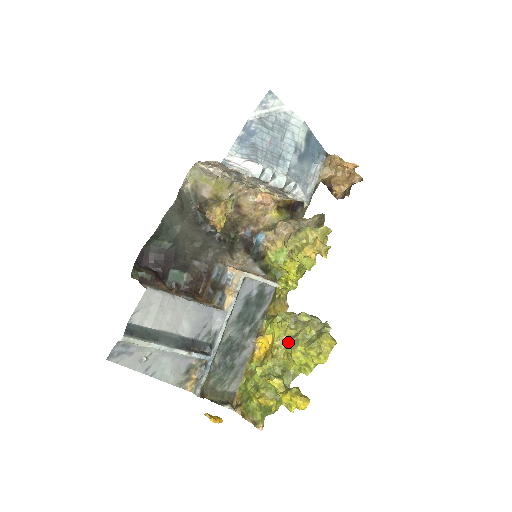
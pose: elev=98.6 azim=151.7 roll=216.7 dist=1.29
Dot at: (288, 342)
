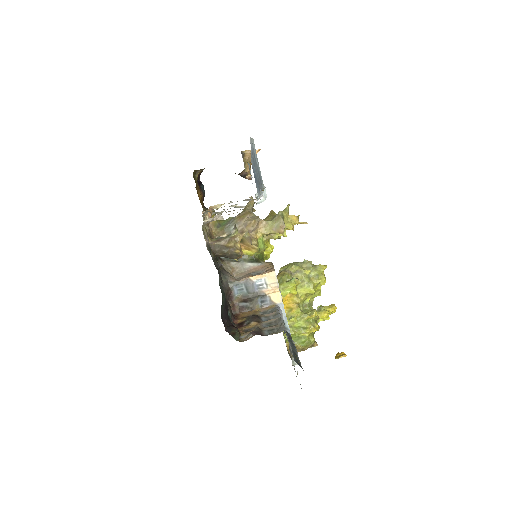
Dot at: (300, 289)
